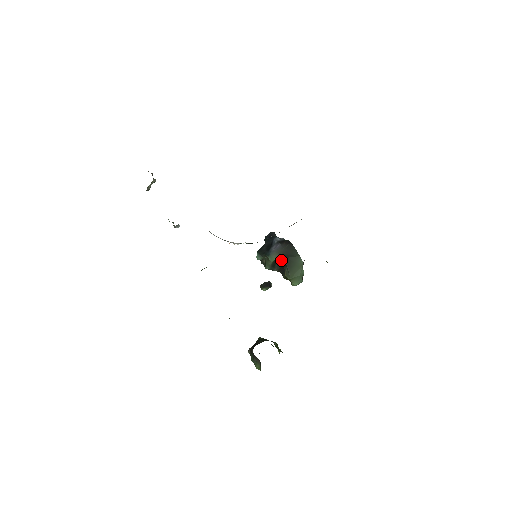
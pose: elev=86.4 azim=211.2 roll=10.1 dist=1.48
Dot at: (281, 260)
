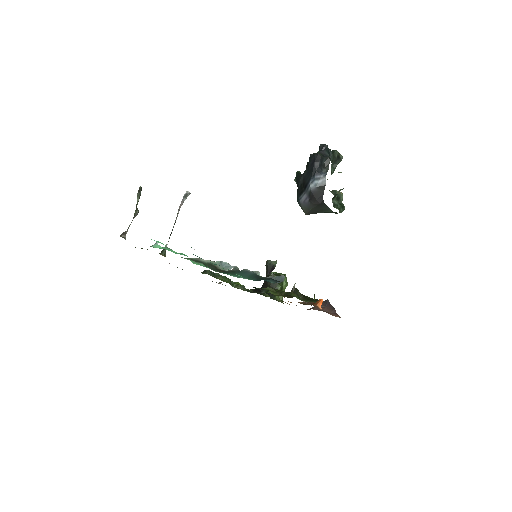
Dot at: occluded
